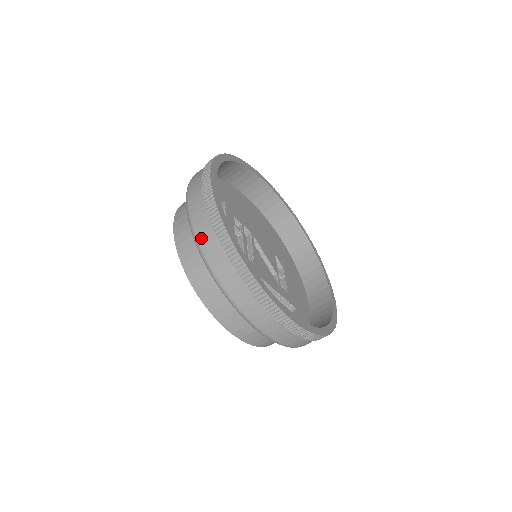
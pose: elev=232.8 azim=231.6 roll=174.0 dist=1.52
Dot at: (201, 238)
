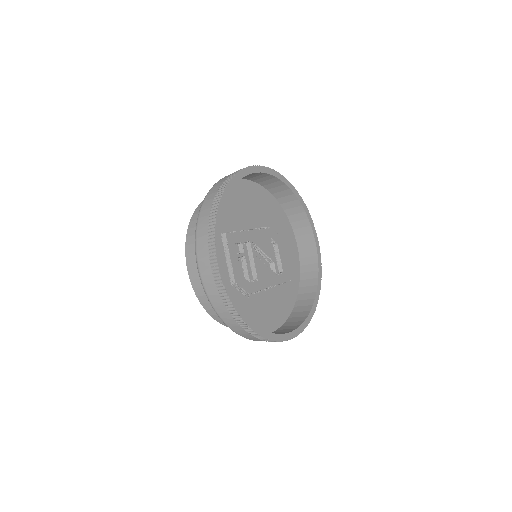
Dot at: (221, 316)
